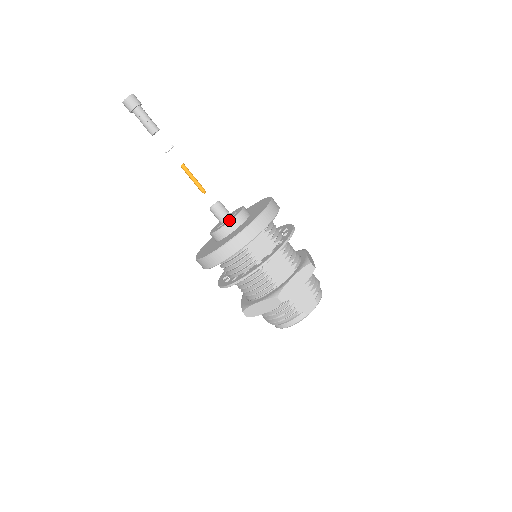
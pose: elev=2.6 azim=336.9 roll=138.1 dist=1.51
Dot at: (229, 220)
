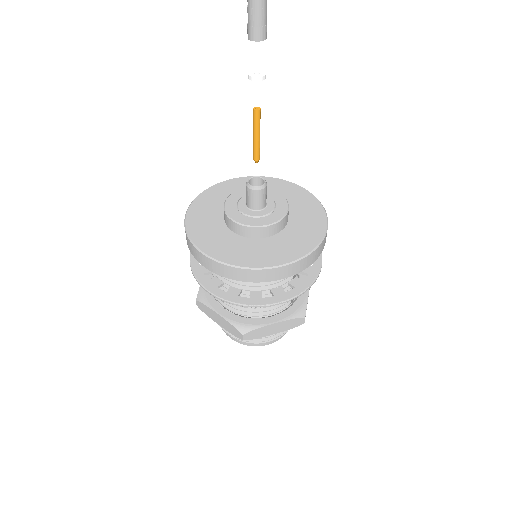
Dot at: (282, 212)
